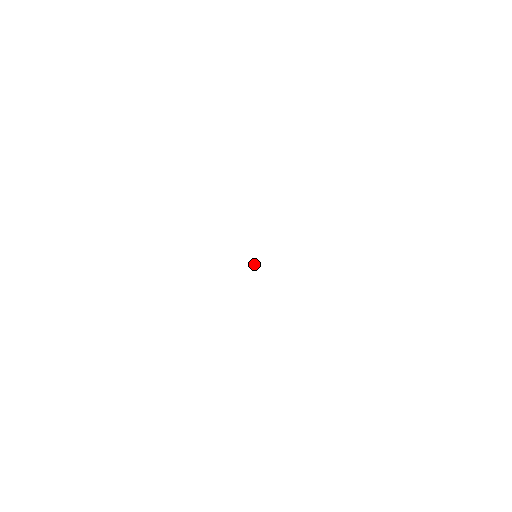
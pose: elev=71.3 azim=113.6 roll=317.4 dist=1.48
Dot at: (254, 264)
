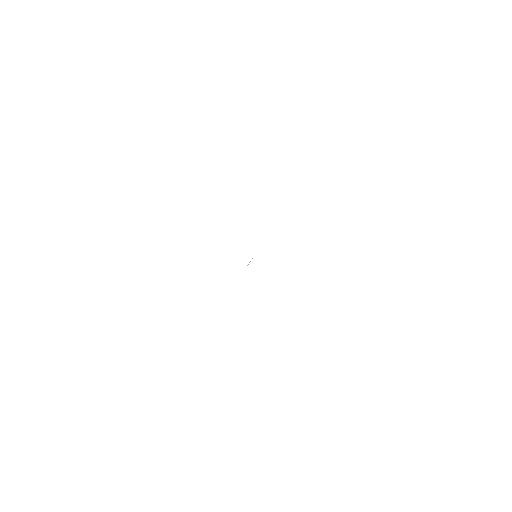
Dot at: occluded
